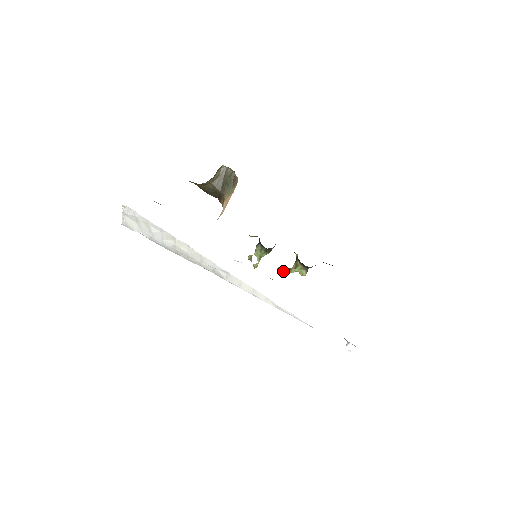
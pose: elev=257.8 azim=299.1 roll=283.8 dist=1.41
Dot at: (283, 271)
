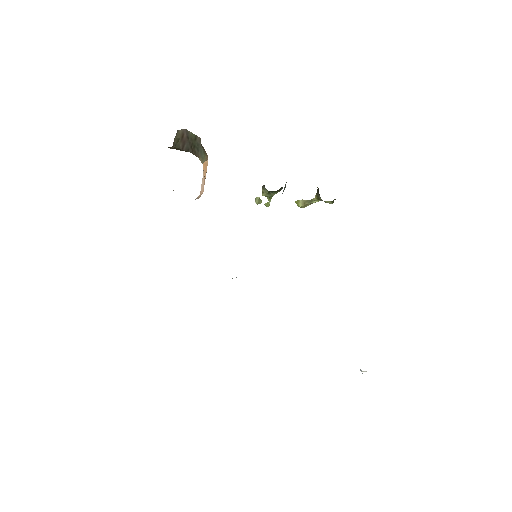
Dot at: (303, 205)
